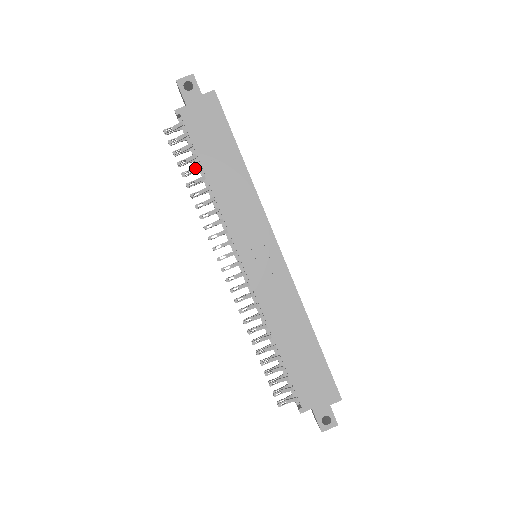
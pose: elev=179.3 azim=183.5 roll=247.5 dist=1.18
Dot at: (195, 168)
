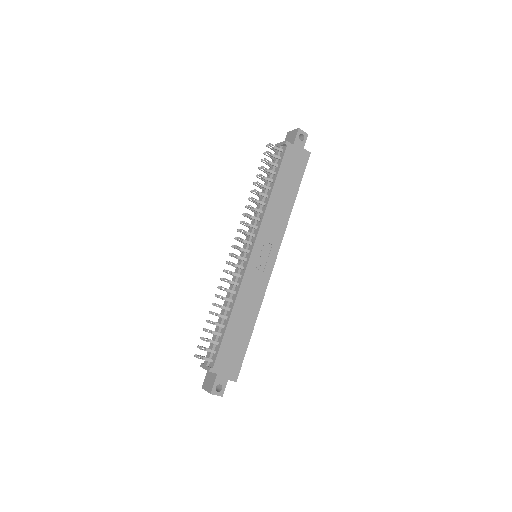
Dot at: (269, 179)
